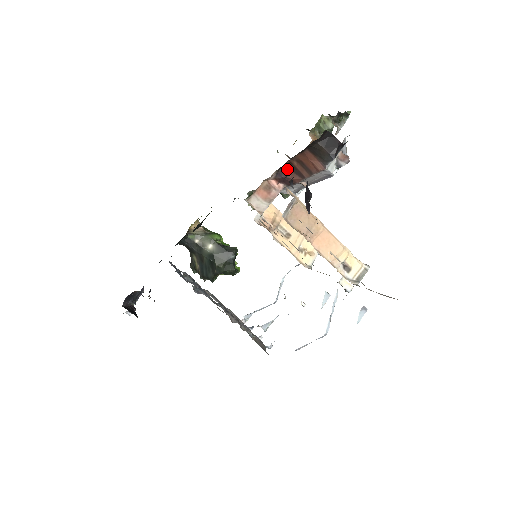
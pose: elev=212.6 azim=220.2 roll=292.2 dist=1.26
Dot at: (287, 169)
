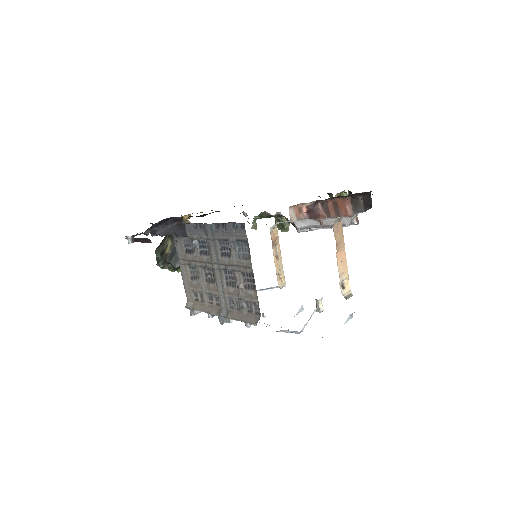
Dot at: (320, 205)
